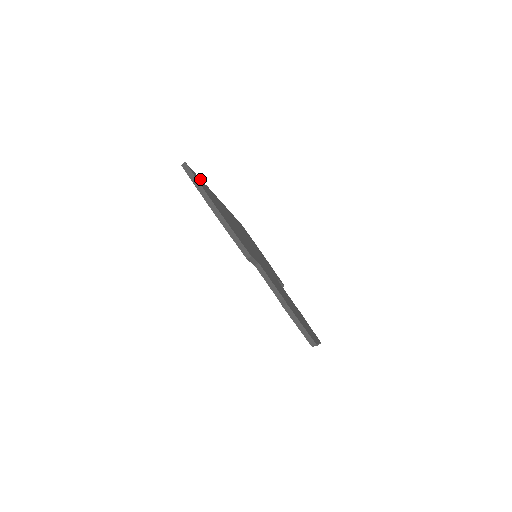
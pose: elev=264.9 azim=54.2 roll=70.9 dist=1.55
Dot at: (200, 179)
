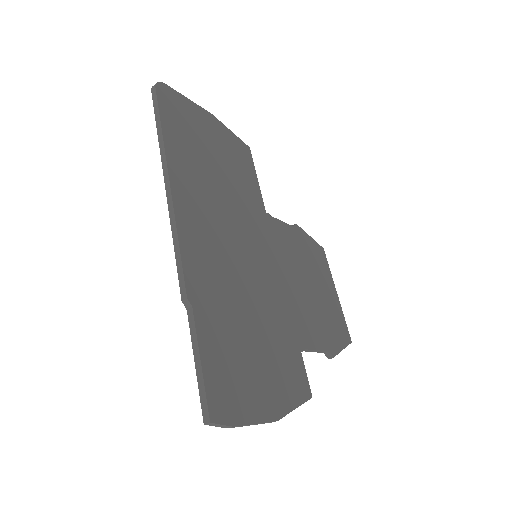
Dot at: (201, 348)
